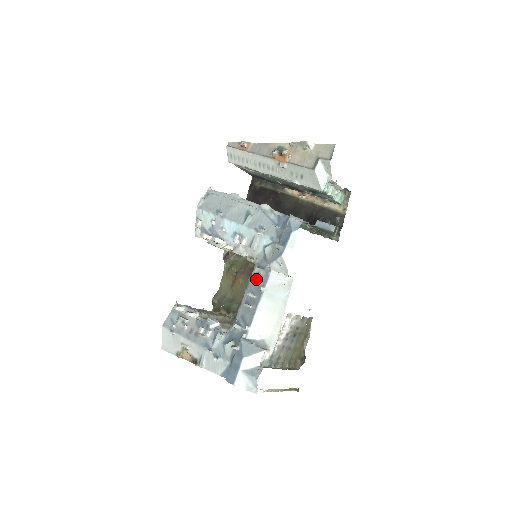
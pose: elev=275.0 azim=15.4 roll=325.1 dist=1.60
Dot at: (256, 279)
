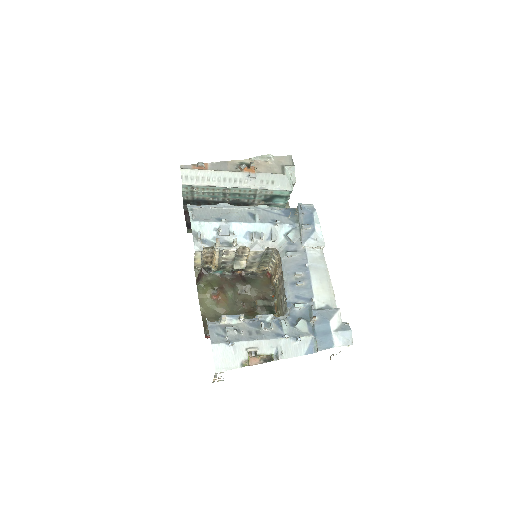
Dot at: (291, 262)
